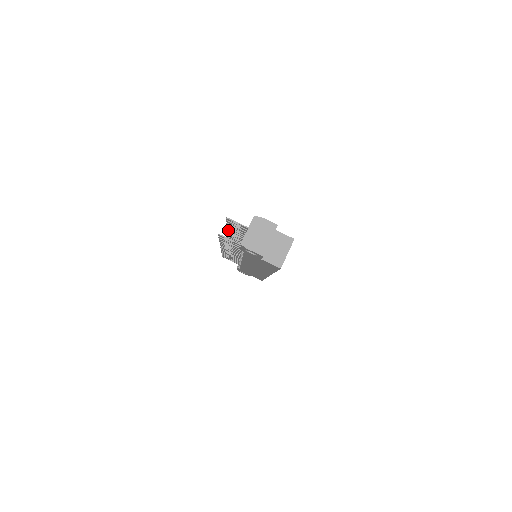
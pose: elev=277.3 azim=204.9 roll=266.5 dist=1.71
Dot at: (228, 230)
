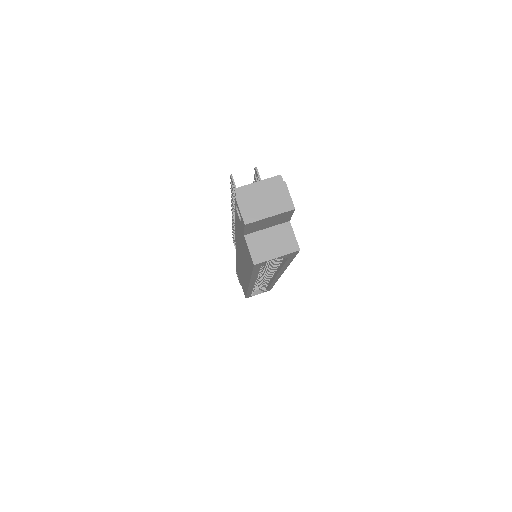
Dot at: occluded
